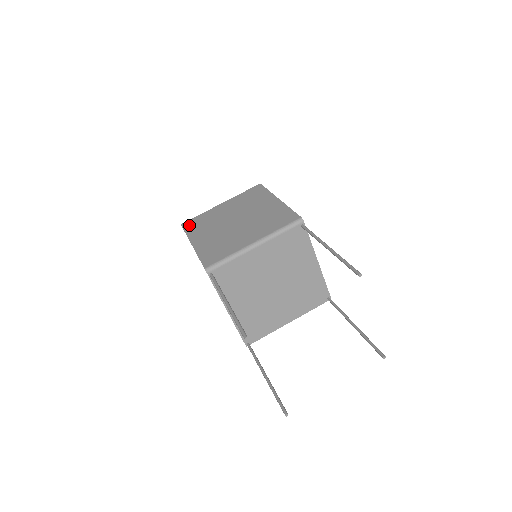
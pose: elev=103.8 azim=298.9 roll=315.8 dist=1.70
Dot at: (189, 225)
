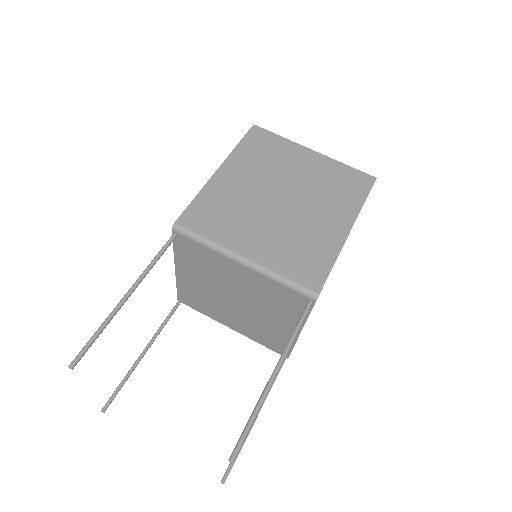
Dot at: (255, 137)
